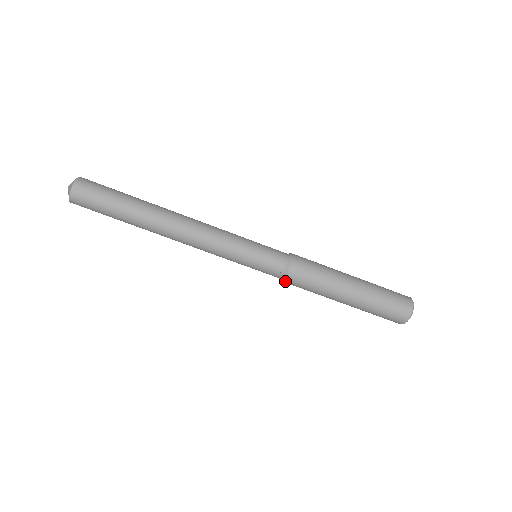
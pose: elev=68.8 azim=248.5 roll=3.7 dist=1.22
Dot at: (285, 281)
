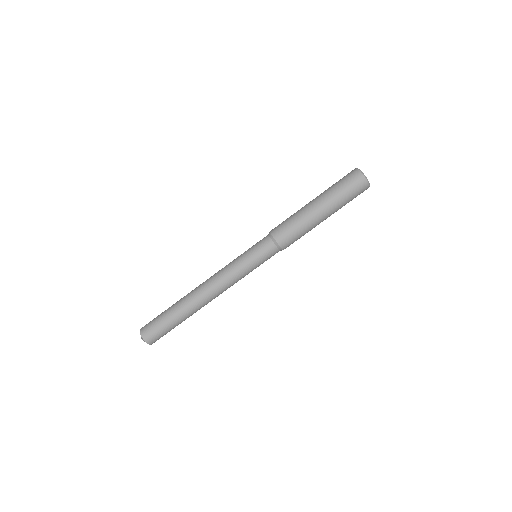
Dot at: occluded
